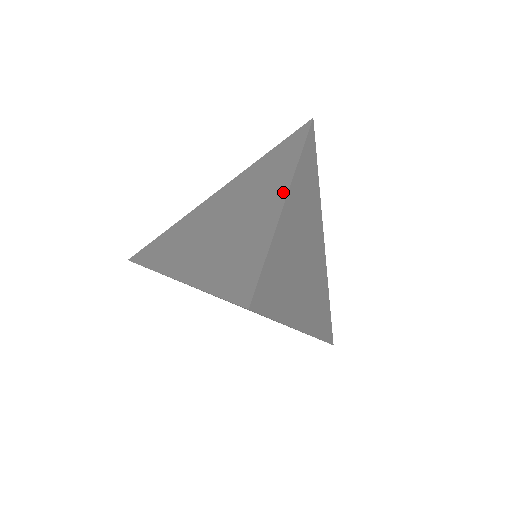
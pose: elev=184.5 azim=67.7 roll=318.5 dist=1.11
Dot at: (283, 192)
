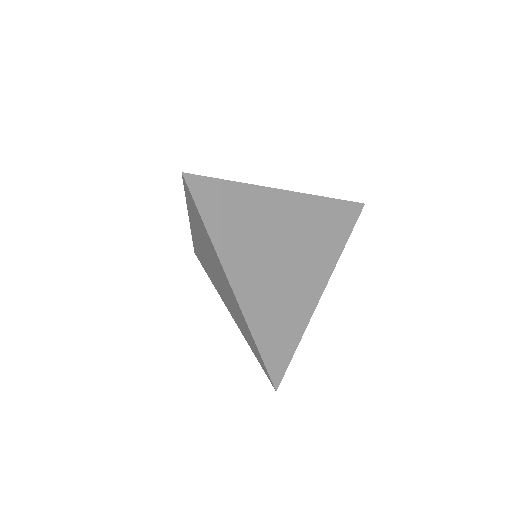
Dot at: (286, 192)
